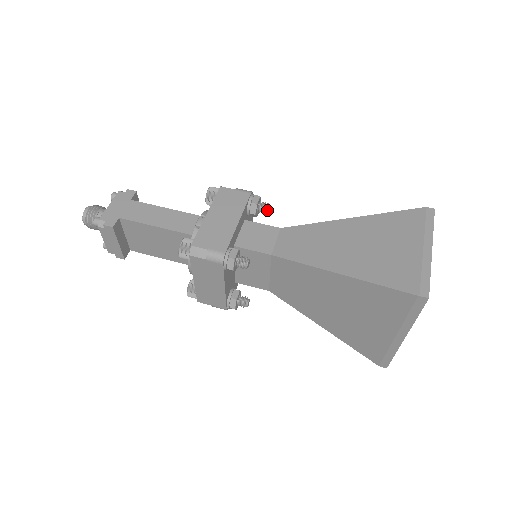
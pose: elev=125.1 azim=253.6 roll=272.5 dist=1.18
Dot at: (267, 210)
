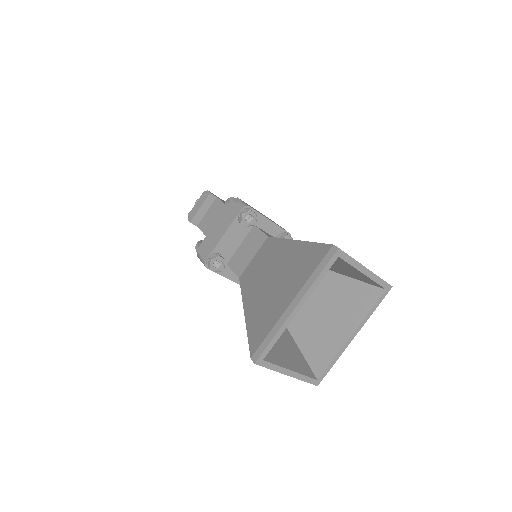
Dot at: occluded
